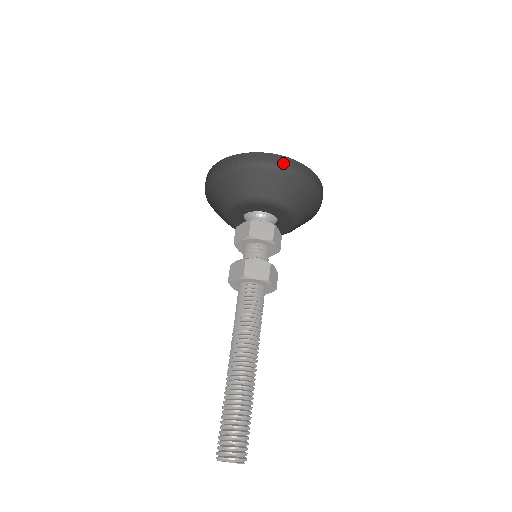
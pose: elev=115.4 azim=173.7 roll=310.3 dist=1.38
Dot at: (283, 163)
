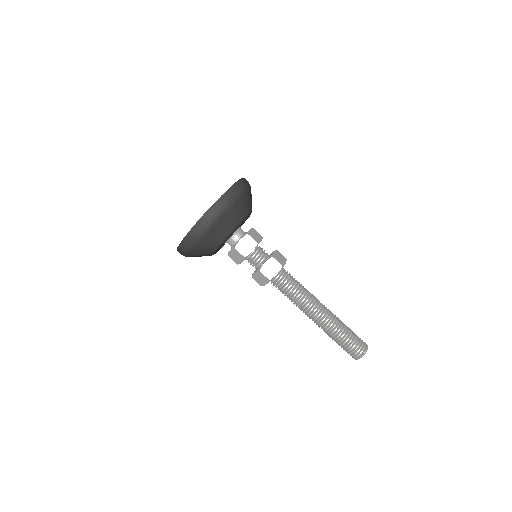
Dot at: (247, 183)
